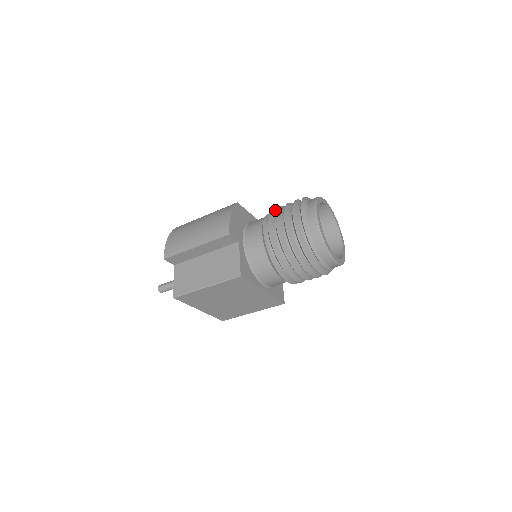
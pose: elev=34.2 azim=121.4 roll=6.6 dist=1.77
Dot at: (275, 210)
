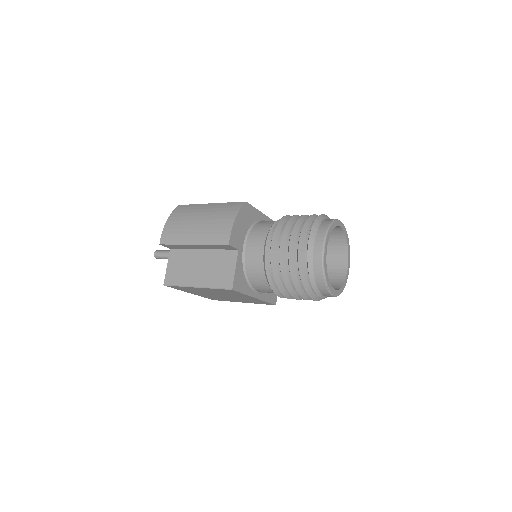
Dot at: (284, 219)
